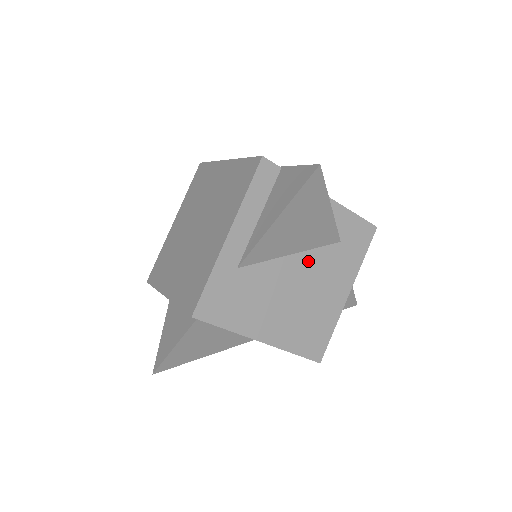
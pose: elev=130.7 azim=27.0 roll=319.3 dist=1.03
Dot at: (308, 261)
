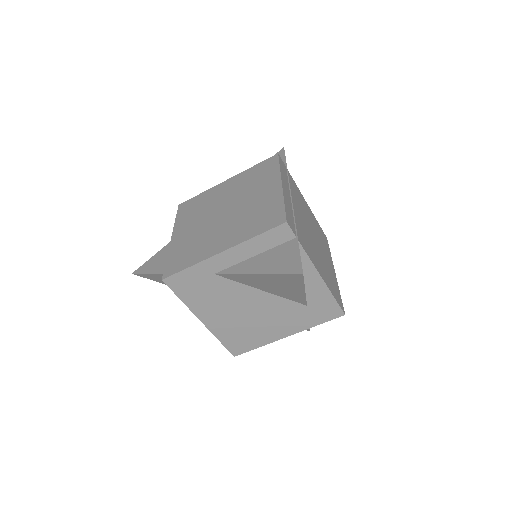
Dot at: (272, 301)
